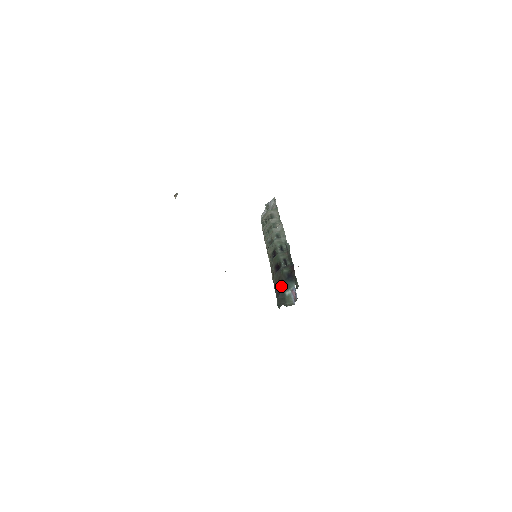
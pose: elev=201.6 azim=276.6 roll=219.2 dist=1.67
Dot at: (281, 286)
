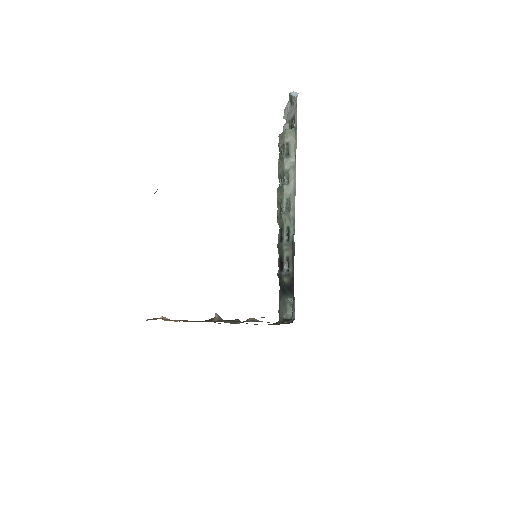
Dot at: (283, 290)
